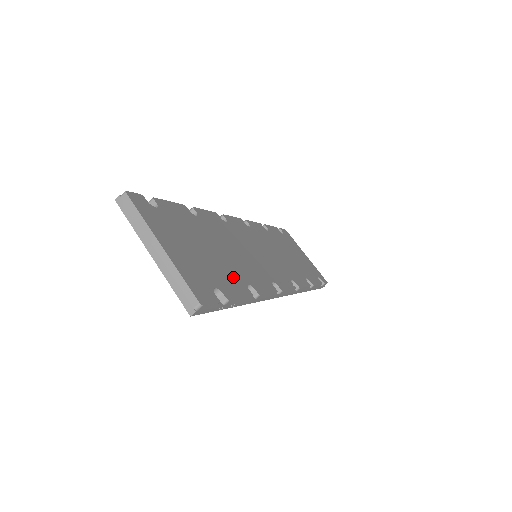
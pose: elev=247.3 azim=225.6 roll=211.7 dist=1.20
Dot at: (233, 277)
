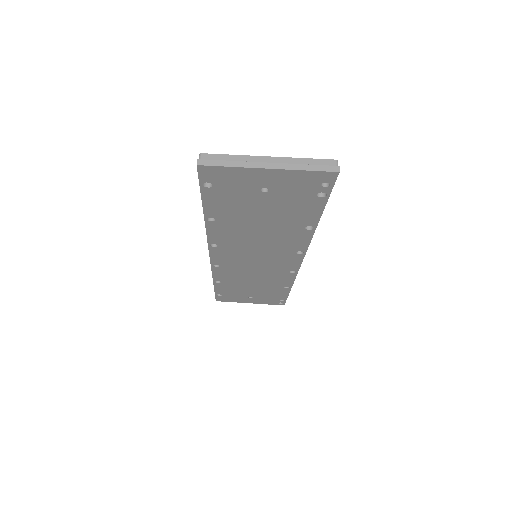
Dot at: occluded
